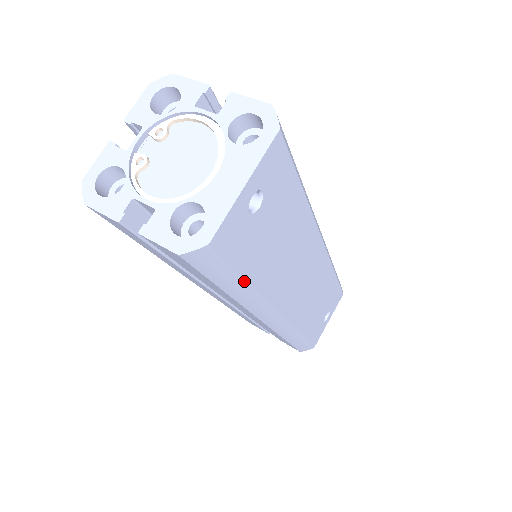
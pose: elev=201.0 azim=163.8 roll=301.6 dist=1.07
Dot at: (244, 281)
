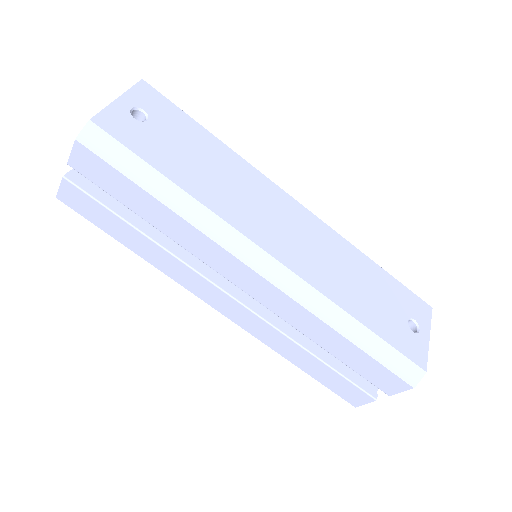
Dot at: (162, 176)
